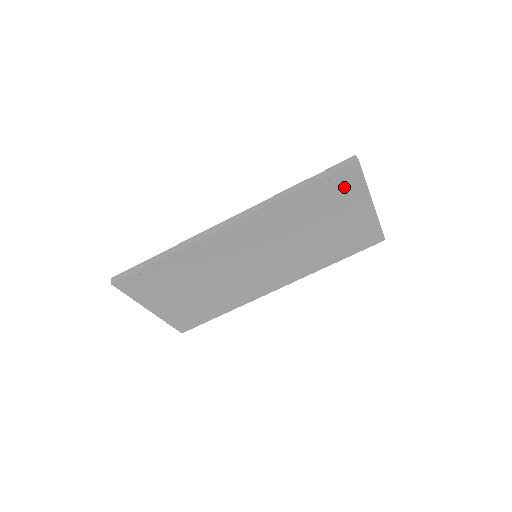
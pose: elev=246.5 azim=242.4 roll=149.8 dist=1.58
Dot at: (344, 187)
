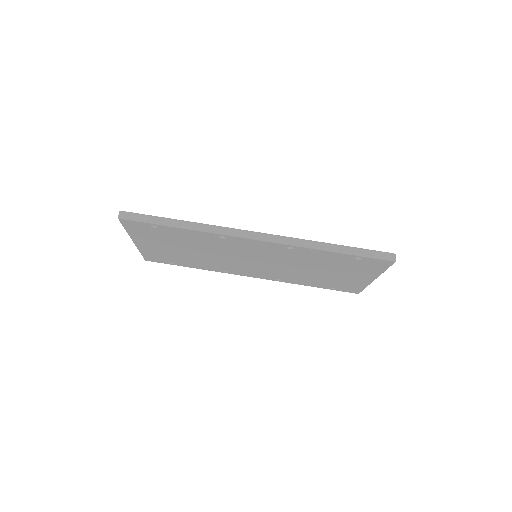
Dot at: (367, 265)
